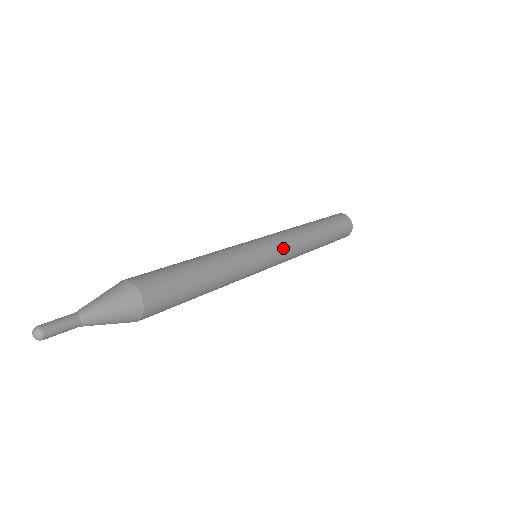
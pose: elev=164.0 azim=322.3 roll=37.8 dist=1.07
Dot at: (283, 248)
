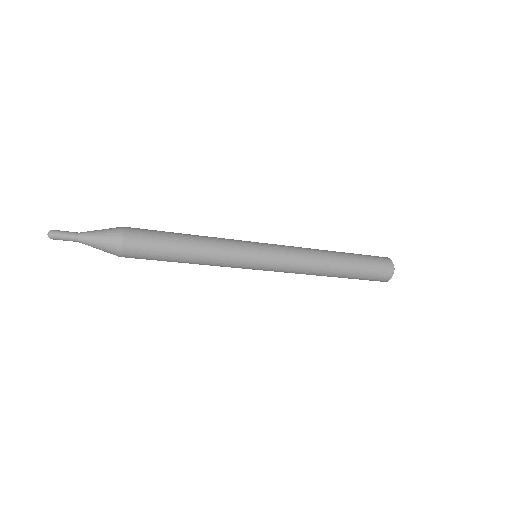
Dot at: (279, 246)
